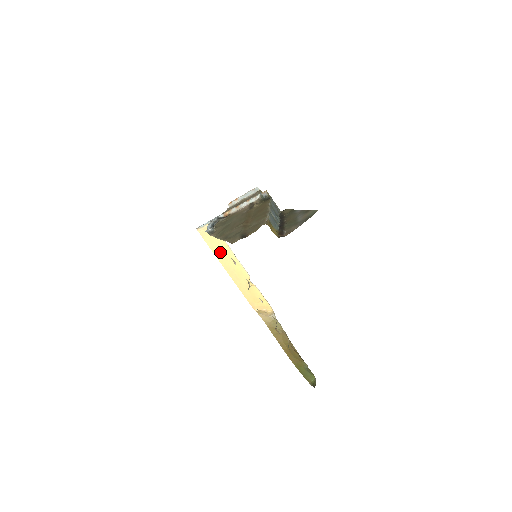
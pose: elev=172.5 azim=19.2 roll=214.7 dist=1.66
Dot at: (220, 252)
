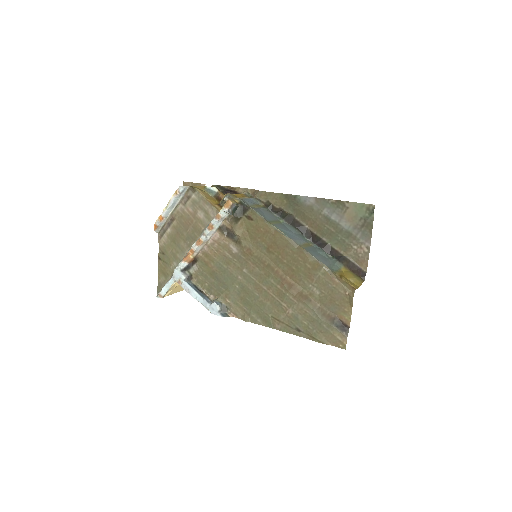
Dot at: occluded
